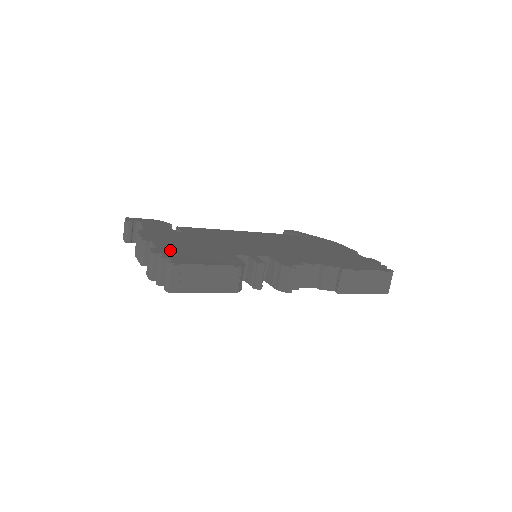
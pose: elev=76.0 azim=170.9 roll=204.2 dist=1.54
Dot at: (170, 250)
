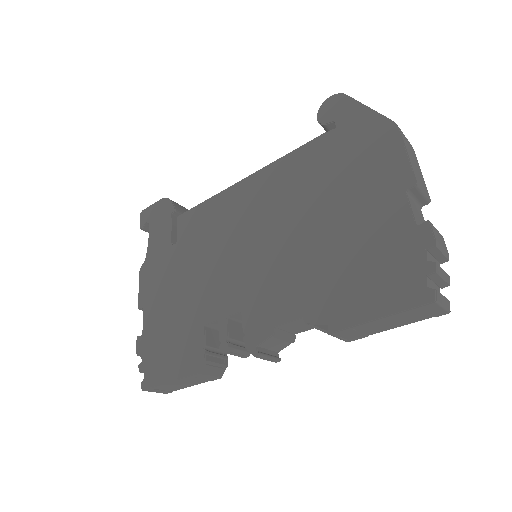
Dot at: (150, 339)
